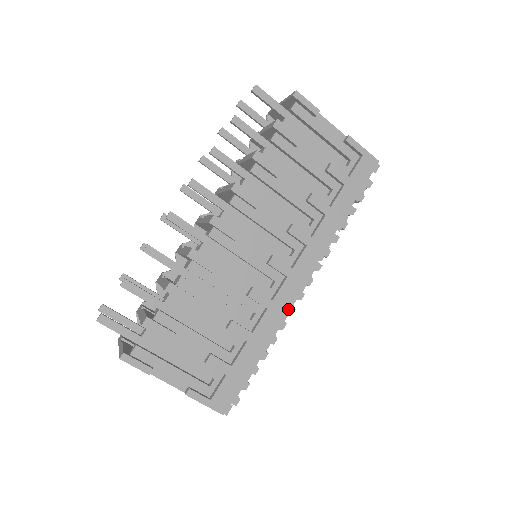
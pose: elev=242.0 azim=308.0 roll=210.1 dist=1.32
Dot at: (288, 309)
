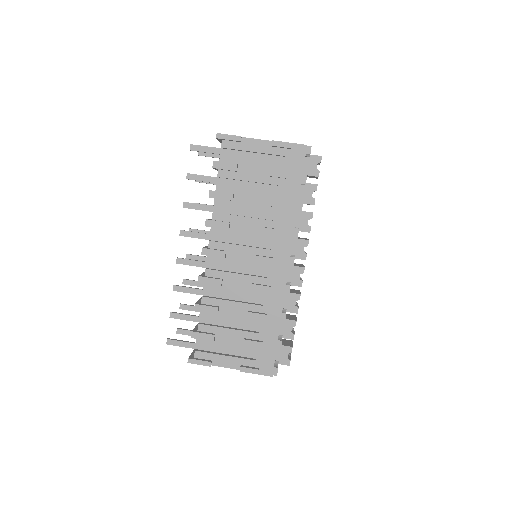
Dot at: (287, 287)
